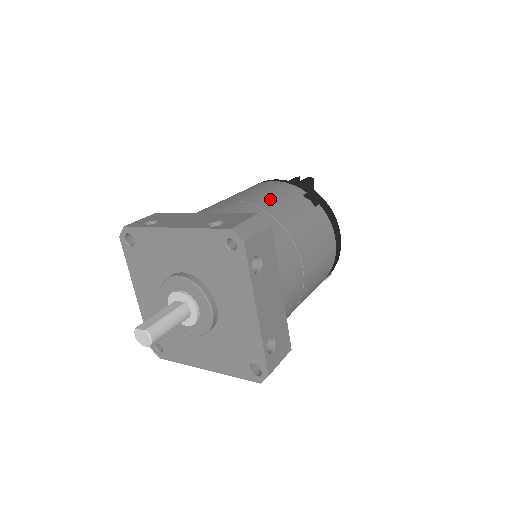
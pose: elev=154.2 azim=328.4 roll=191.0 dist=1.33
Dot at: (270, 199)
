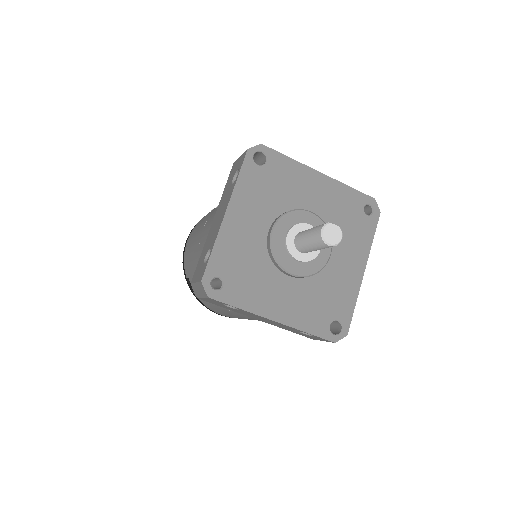
Dot at: occluded
